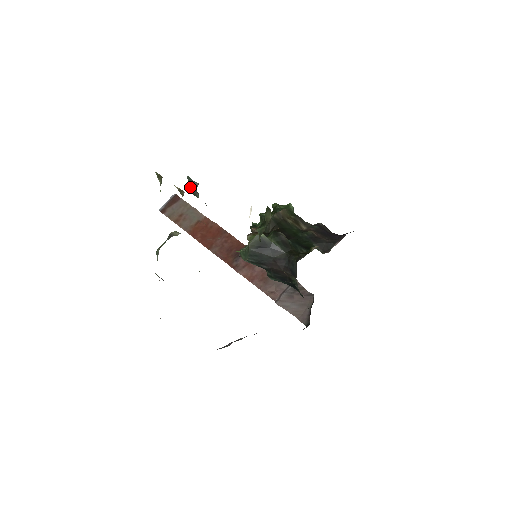
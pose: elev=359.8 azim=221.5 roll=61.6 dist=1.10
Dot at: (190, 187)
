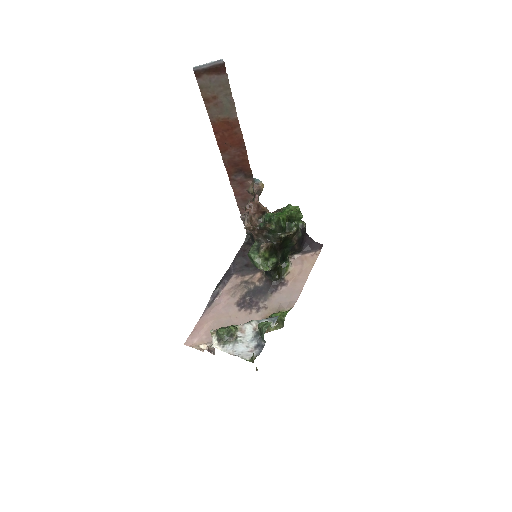
Dot at: (260, 335)
